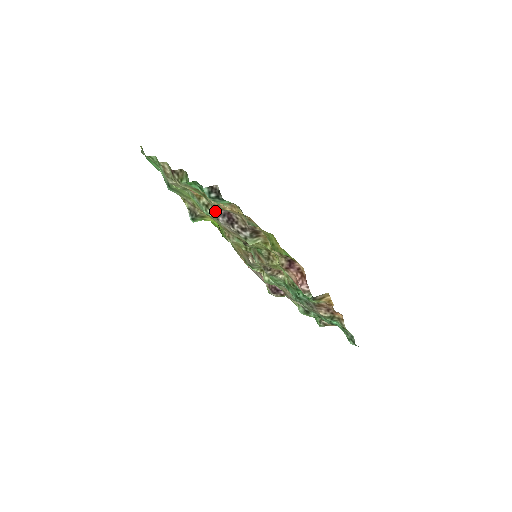
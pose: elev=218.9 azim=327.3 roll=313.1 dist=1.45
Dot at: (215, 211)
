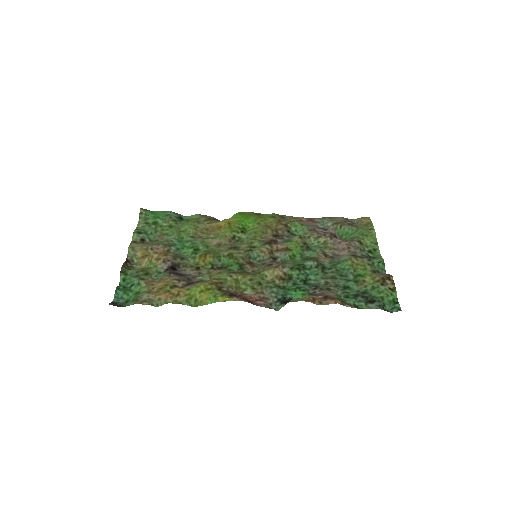
Dot at: (174, 266)
